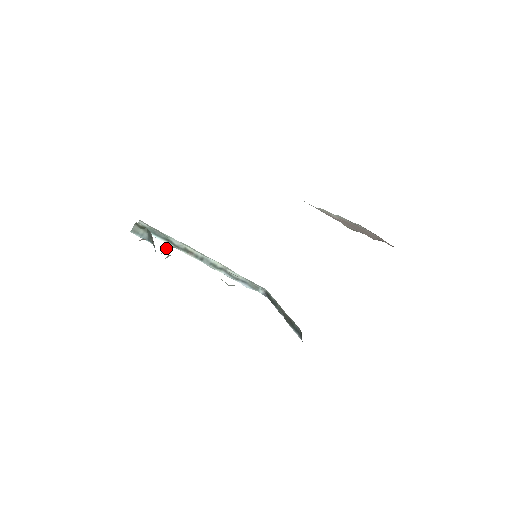
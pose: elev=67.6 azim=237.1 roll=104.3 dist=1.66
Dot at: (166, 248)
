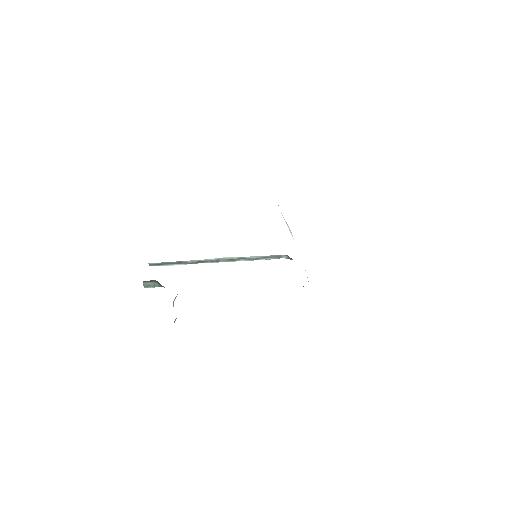
Dot at: (175, 297)
